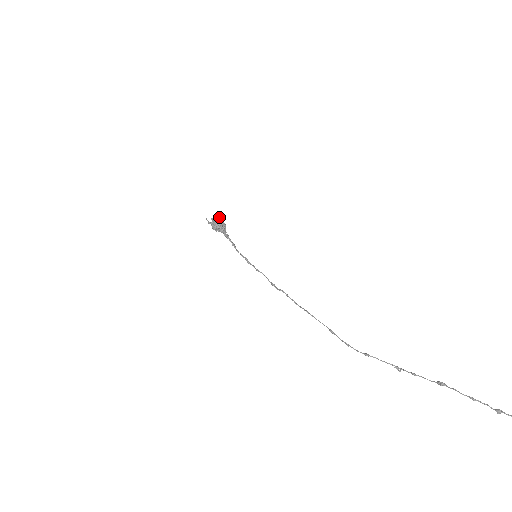
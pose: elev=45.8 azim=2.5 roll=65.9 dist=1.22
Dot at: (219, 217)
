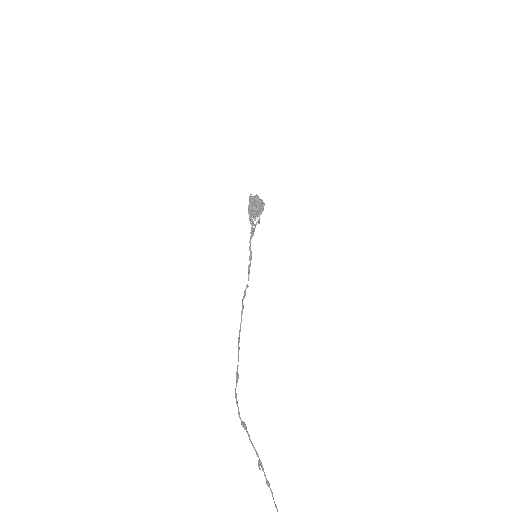
Dot at: (259, 199)
